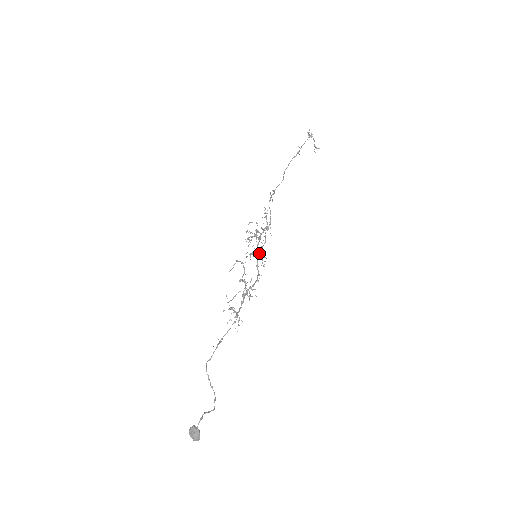
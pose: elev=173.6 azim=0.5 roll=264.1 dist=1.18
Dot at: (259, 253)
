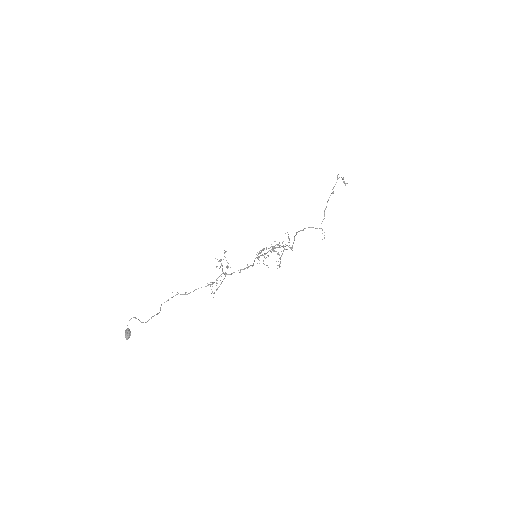
Dot at: occluded
